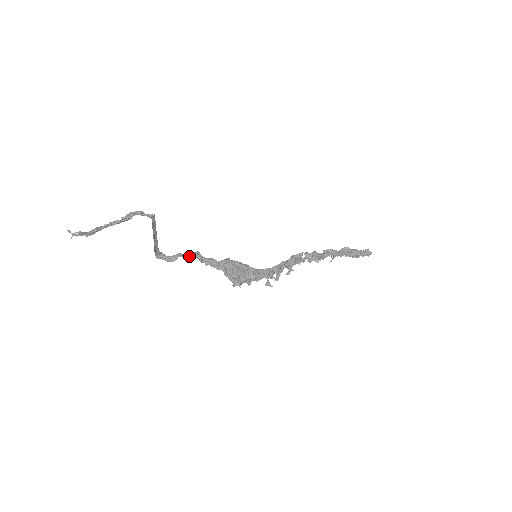
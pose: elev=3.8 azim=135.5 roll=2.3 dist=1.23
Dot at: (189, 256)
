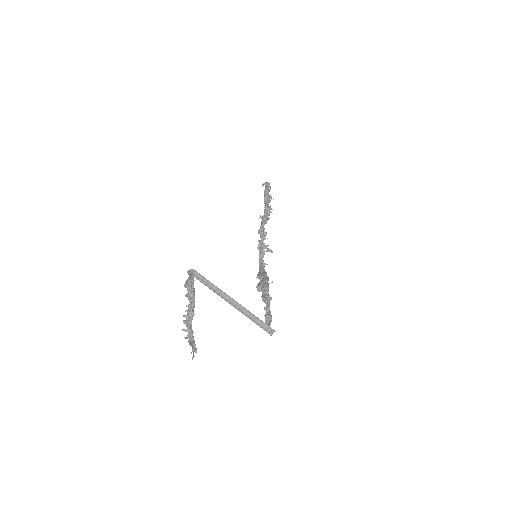
Dot at: (269, 310)
